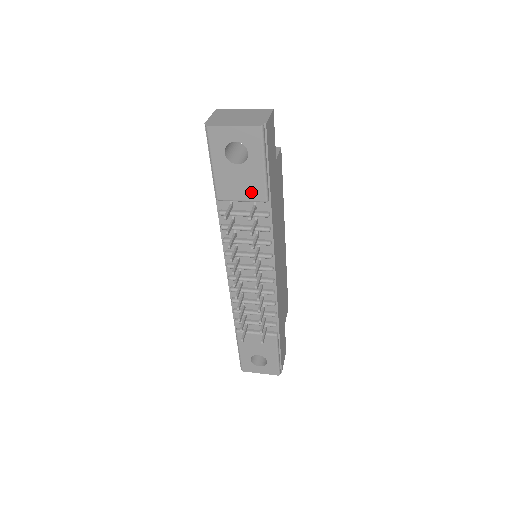
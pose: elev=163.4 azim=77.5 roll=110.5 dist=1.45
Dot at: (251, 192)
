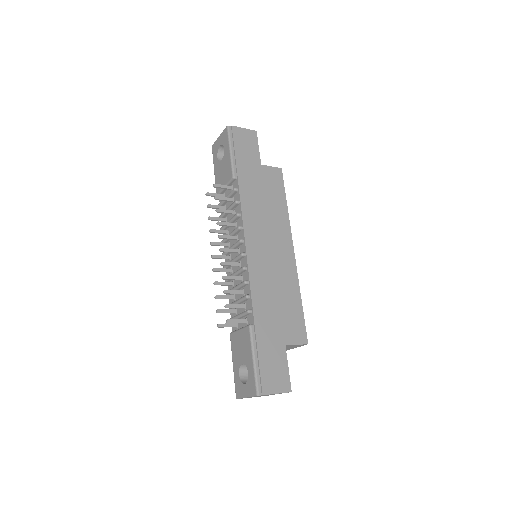
Dot at: (227, 176)
